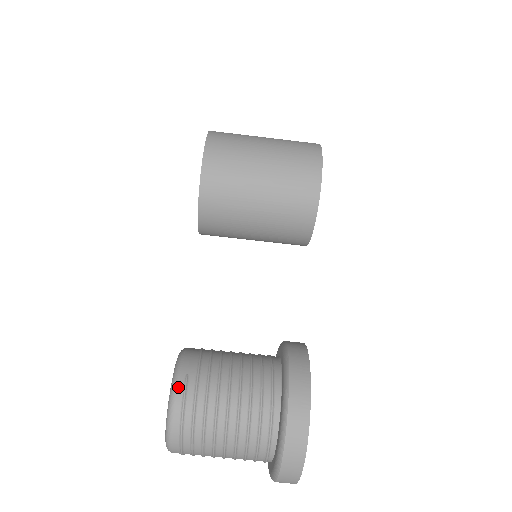
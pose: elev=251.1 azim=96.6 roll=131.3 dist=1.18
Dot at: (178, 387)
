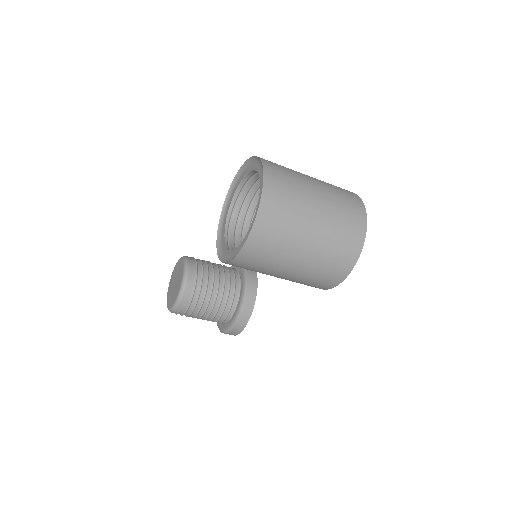
Dot at: (175, 312)
